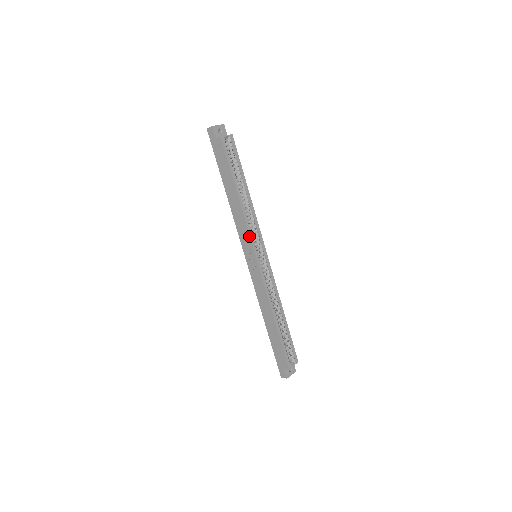
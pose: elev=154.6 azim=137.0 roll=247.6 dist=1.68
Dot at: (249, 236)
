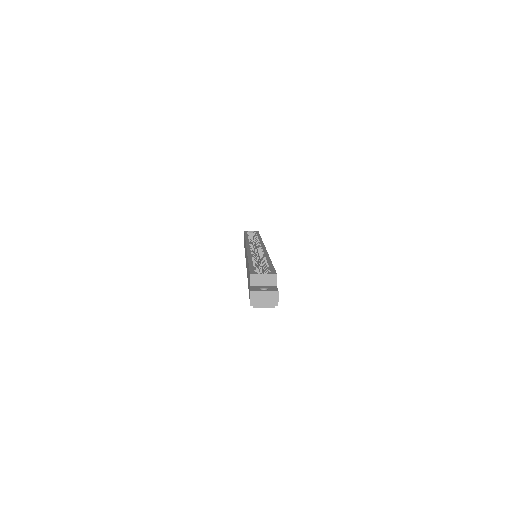
Dot at: occluded
